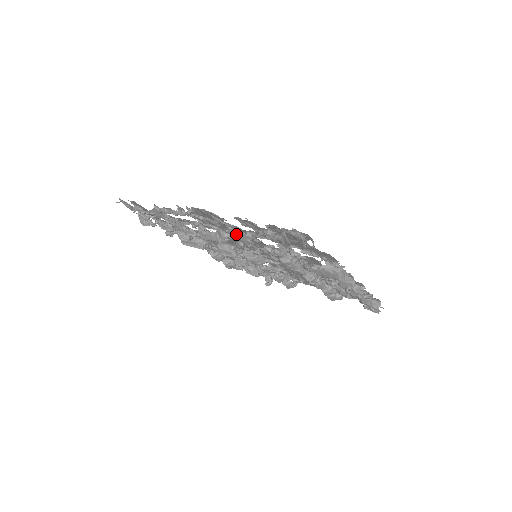
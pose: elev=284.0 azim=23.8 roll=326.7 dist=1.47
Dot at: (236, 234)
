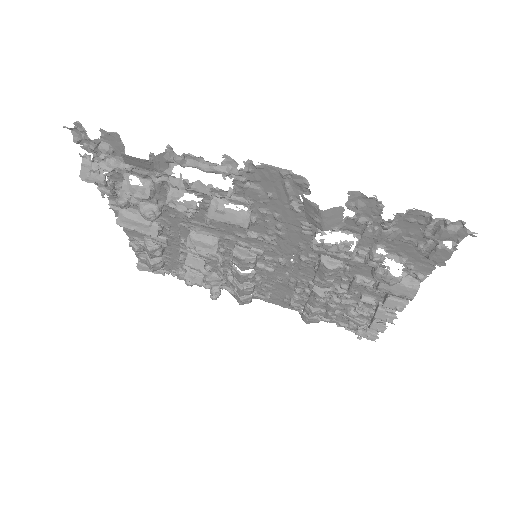
Dot at: (331, 217)
